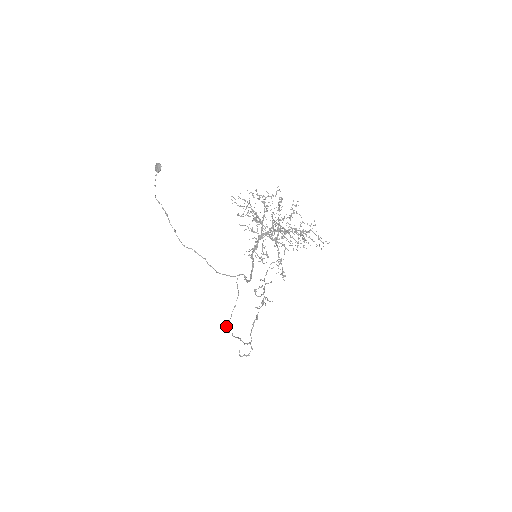
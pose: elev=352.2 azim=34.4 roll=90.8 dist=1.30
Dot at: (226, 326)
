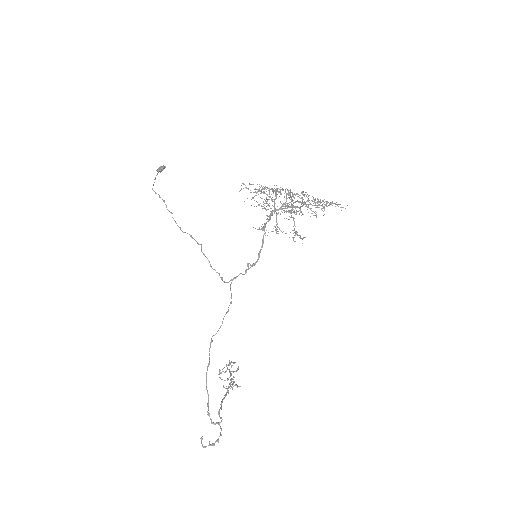
Dot at: (210, 345)
